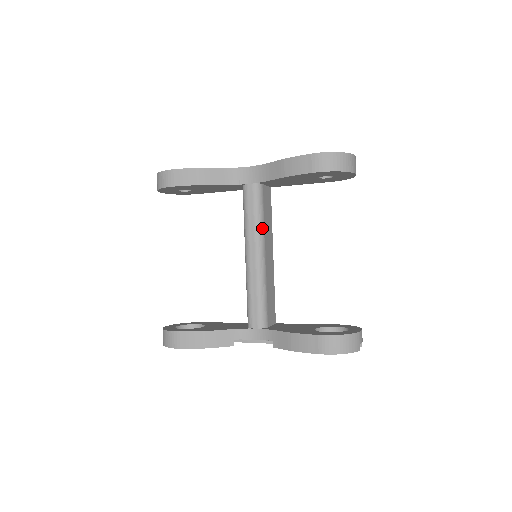
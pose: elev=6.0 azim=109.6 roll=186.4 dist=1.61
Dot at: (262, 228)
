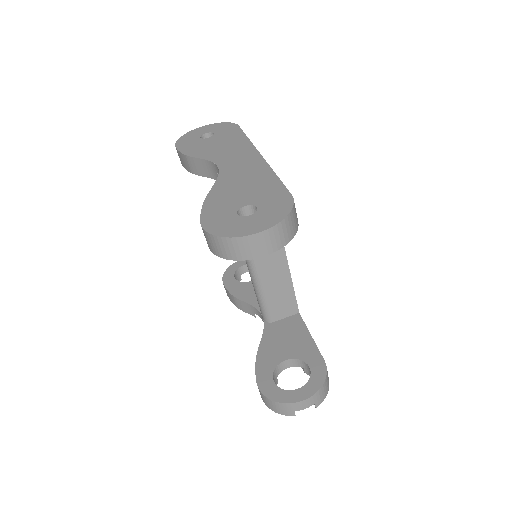
Dot at: occluded
